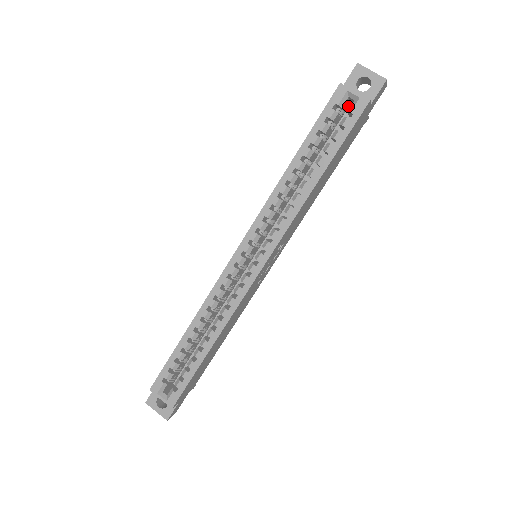
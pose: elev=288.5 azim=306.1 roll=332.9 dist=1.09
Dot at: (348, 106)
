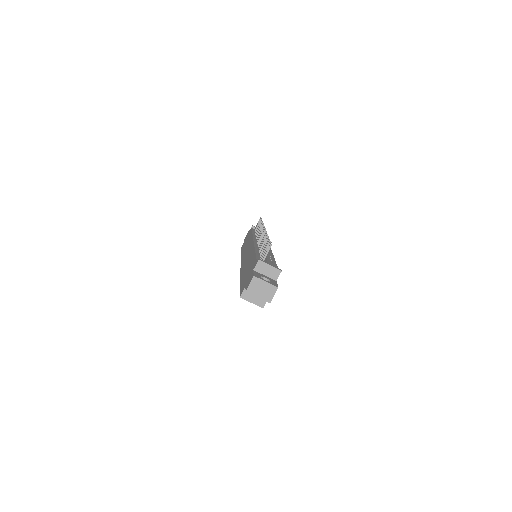
Dot at: occluded
